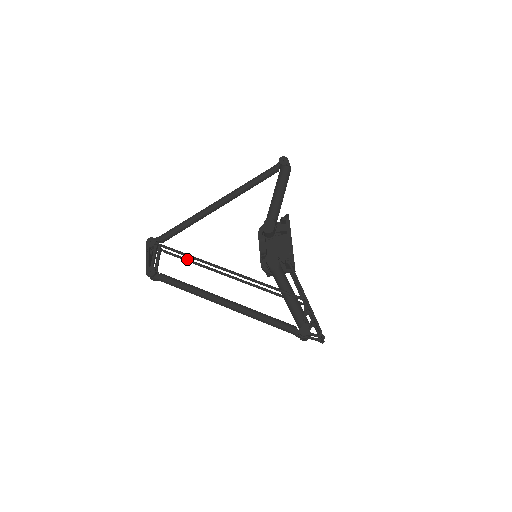
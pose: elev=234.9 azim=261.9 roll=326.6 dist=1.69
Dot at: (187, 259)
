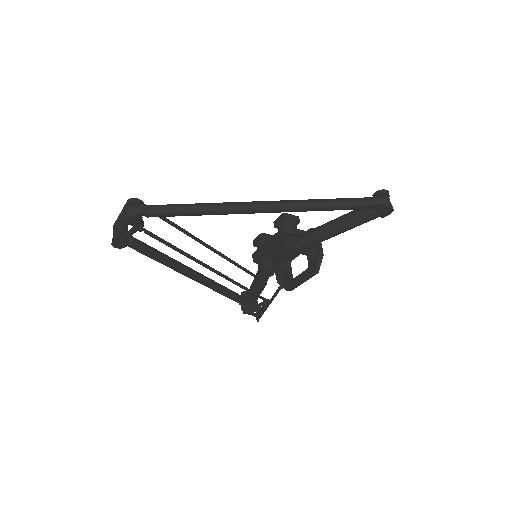
Dot at: (174, 226)
